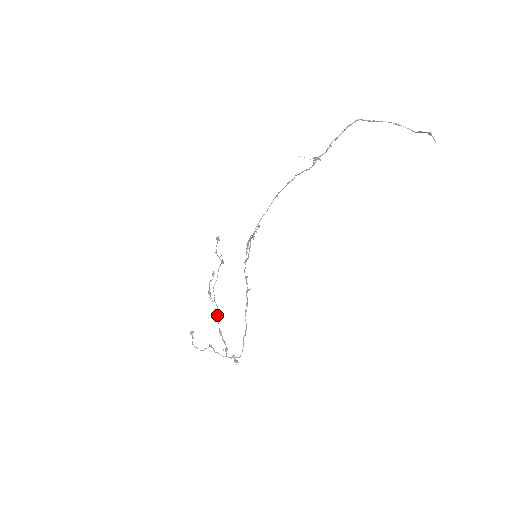
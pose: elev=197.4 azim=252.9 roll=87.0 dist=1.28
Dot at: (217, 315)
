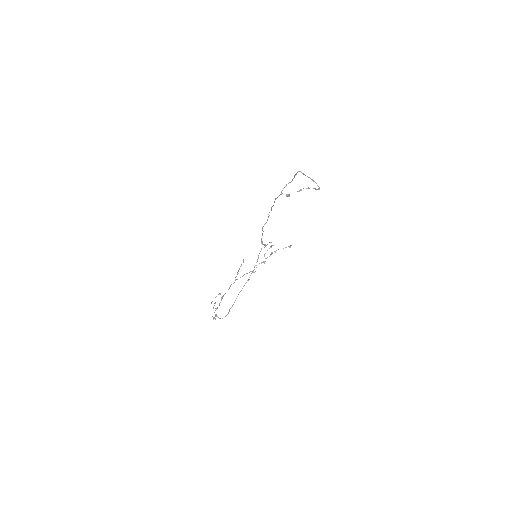
Dot at: (229, 287)
